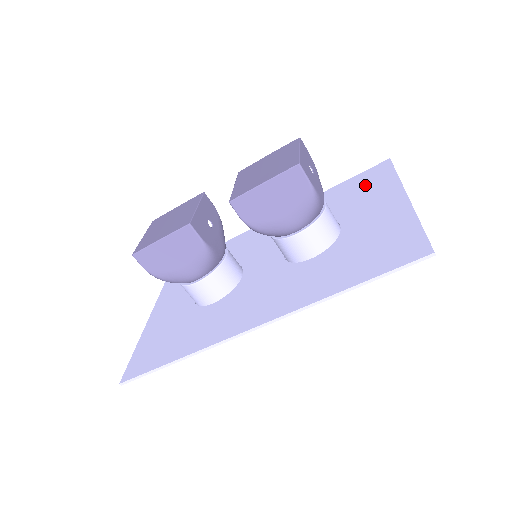
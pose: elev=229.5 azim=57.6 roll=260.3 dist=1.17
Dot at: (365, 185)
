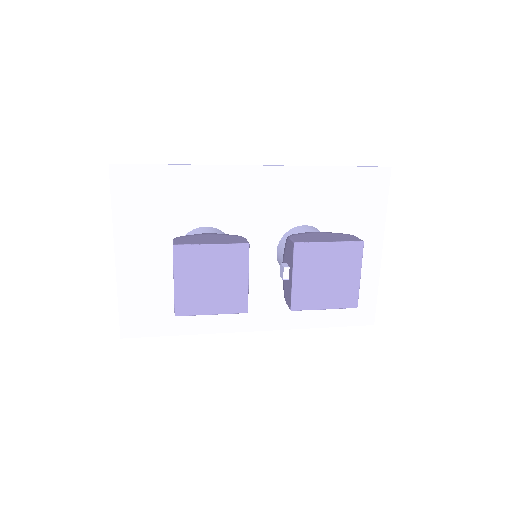
Dot at: (361, 199)
